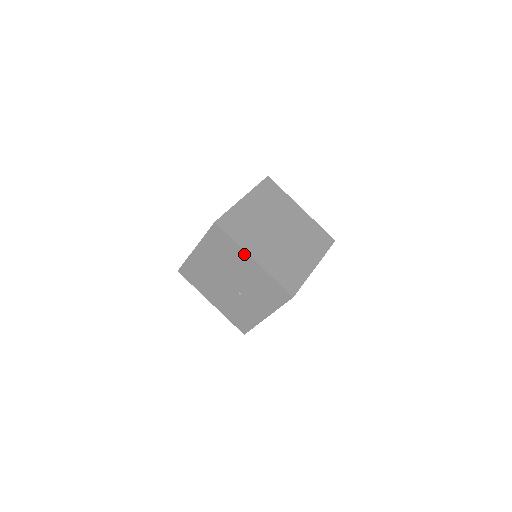
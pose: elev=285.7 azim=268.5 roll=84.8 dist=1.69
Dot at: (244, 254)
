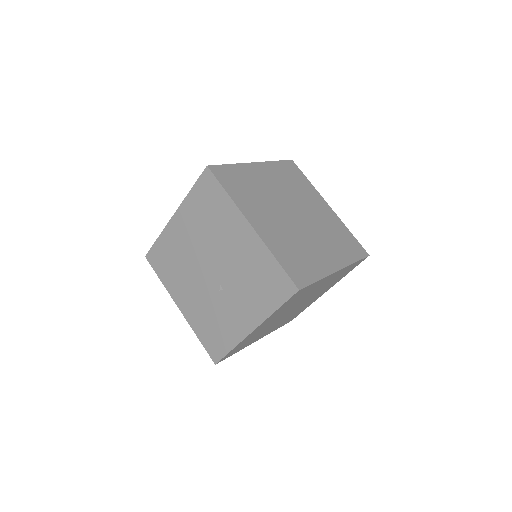
Dot at: (238, 216)
